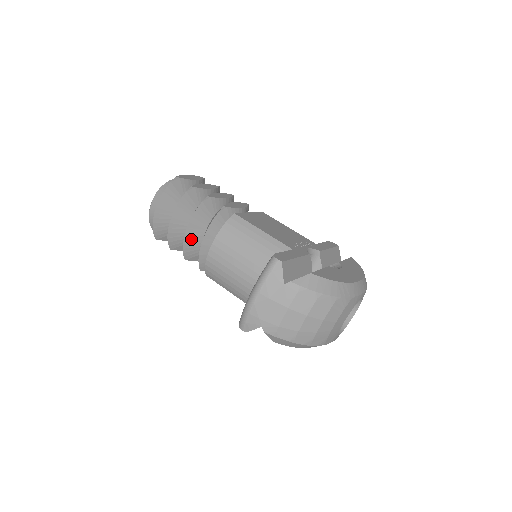
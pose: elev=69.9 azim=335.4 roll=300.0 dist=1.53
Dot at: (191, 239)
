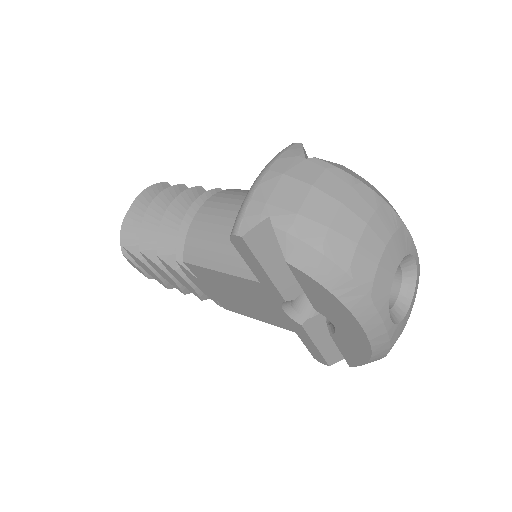
Dot at: (172, 222)
